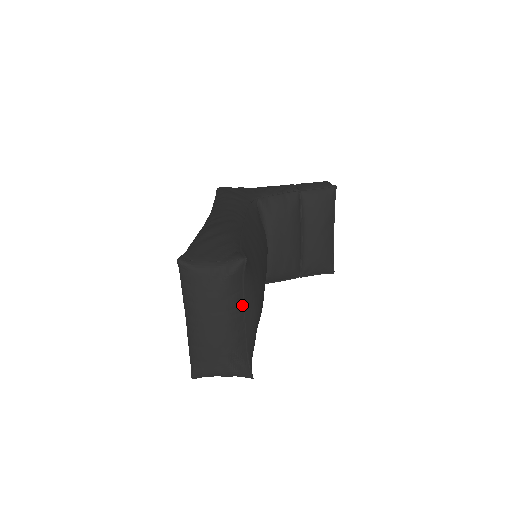
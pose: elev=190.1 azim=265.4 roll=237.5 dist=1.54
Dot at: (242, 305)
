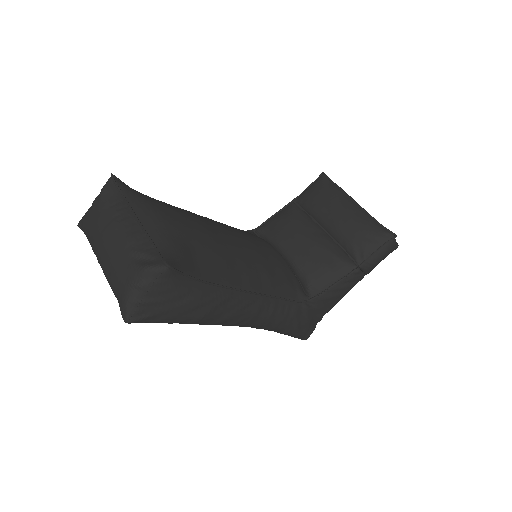
Dot at: (130, 211)
